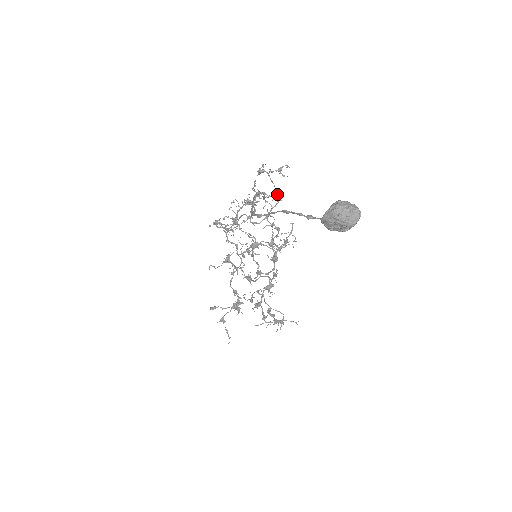
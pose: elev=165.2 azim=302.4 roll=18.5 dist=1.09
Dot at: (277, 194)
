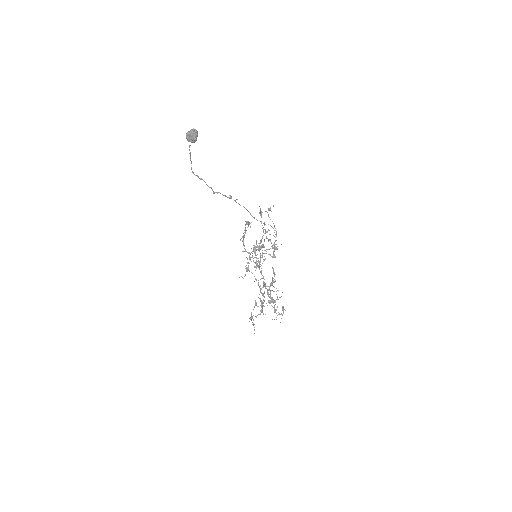
Dot at: occluded
